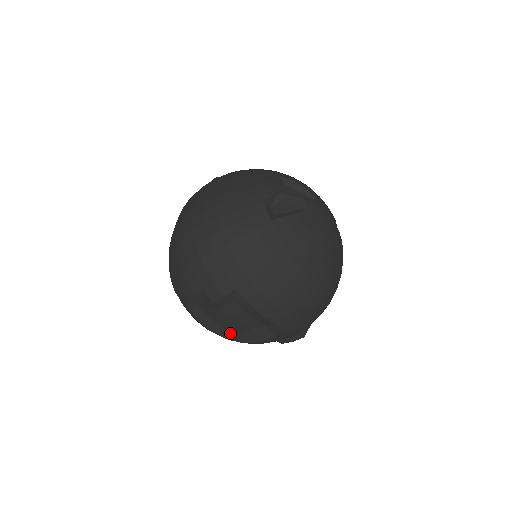
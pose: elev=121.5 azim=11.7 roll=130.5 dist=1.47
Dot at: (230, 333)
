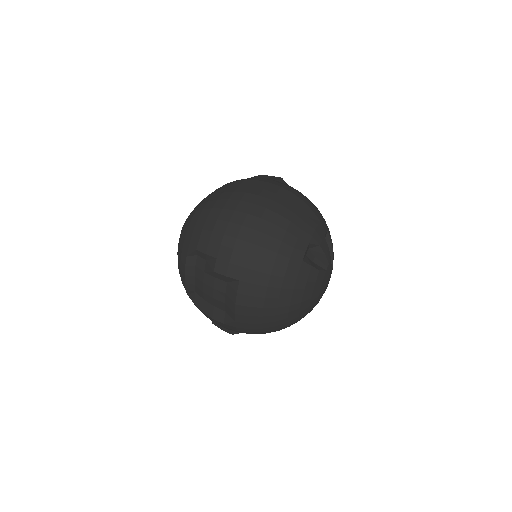
Dot at: (194, 291)
